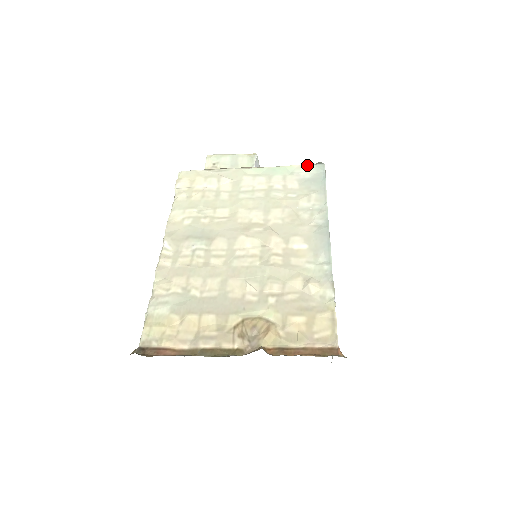
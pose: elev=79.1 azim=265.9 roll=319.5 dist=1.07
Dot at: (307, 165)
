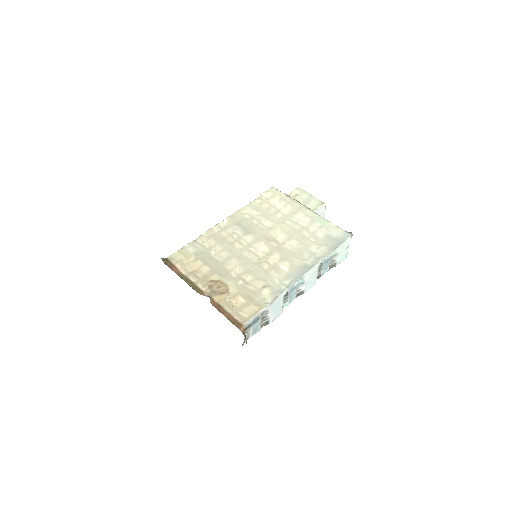
Dot at: (341, 229)
